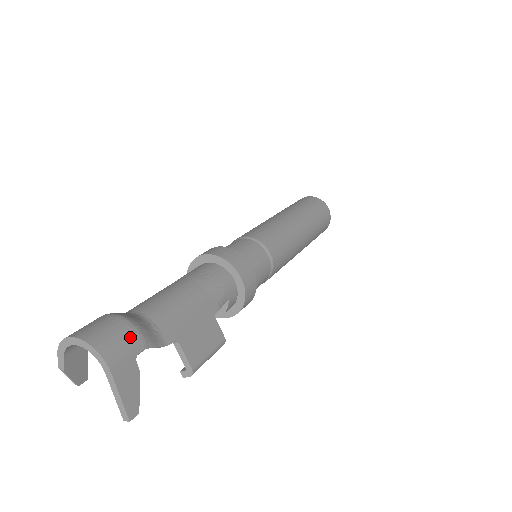
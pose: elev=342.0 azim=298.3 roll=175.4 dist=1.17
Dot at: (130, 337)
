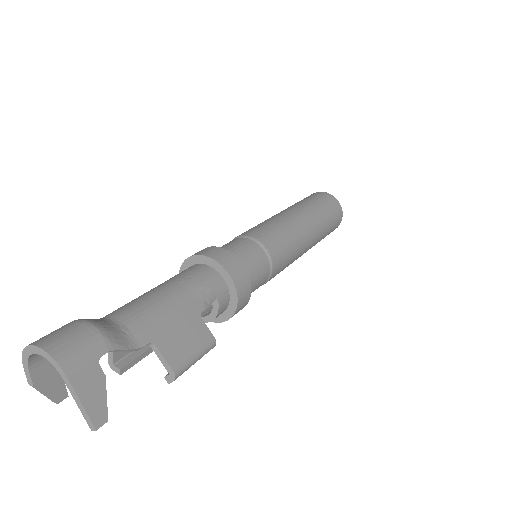
Dot at: (90, 339)
